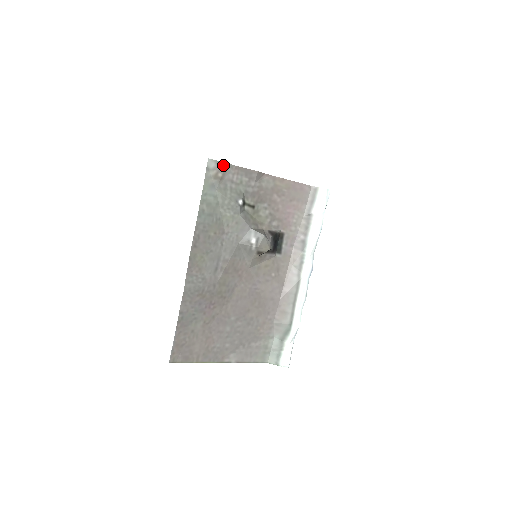
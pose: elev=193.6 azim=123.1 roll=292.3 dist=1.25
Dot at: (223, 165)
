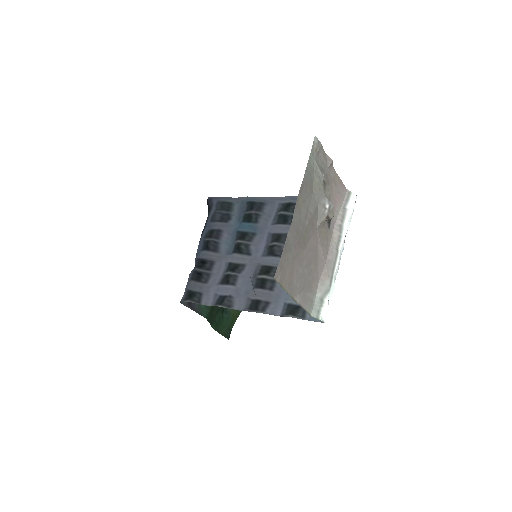
Dot at: (320, 145)
